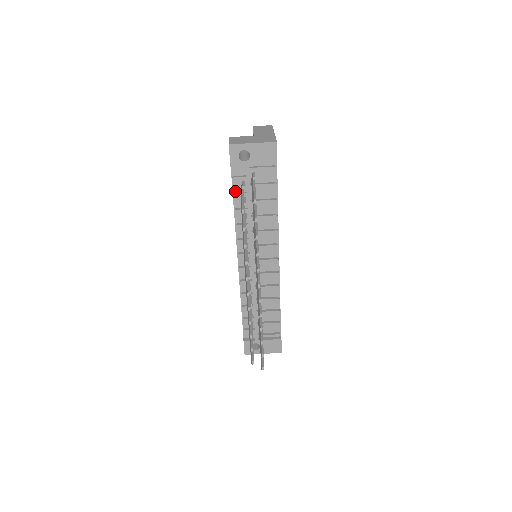
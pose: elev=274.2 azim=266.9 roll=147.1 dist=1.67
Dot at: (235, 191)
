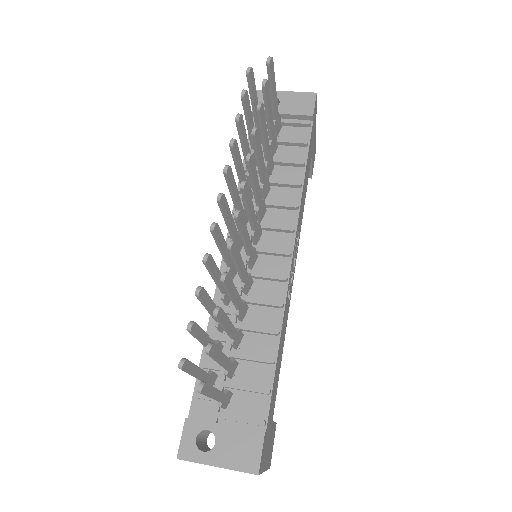
Dot at: occluded
